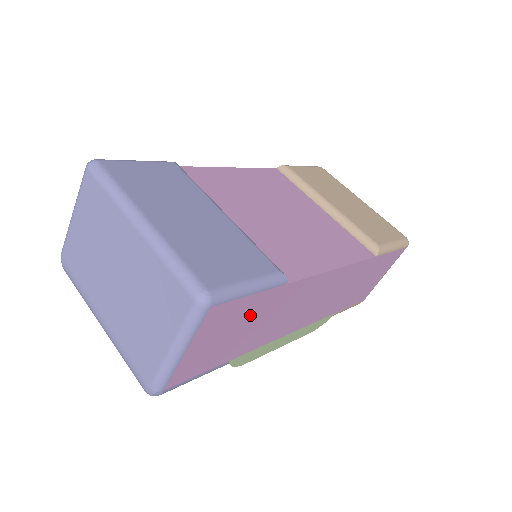
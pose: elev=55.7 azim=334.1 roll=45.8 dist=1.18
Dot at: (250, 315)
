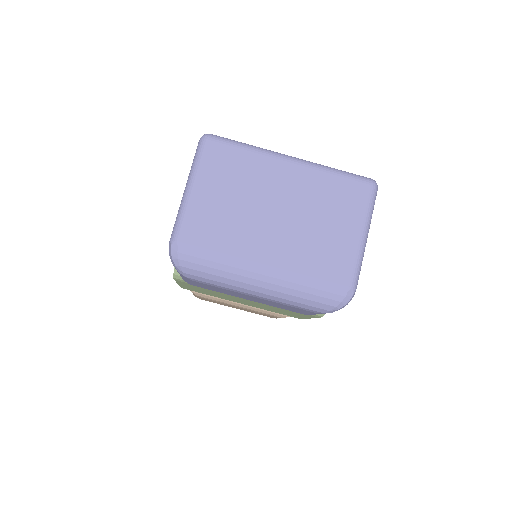
Dot at: occluded
